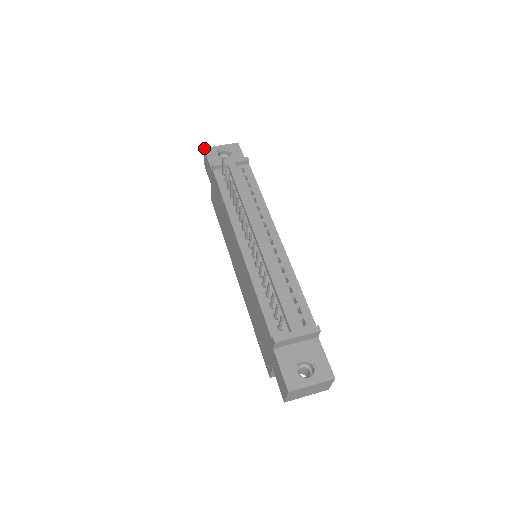
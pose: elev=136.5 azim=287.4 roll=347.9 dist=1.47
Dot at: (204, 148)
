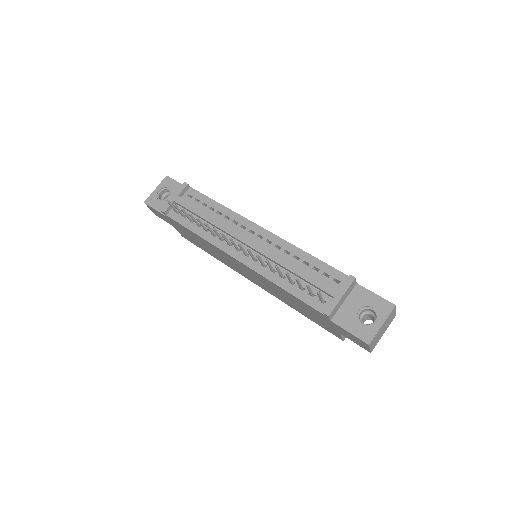
Dot at: (144, 202)
